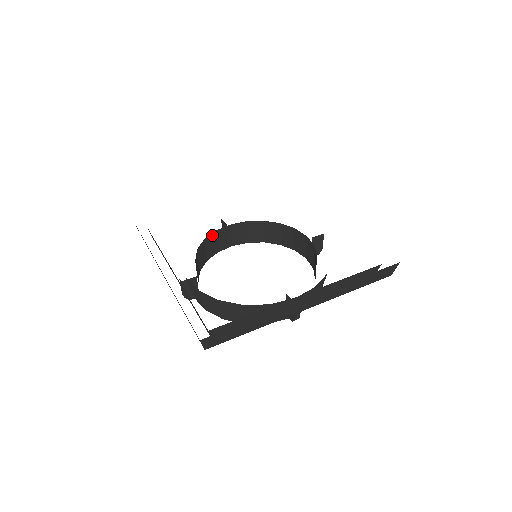
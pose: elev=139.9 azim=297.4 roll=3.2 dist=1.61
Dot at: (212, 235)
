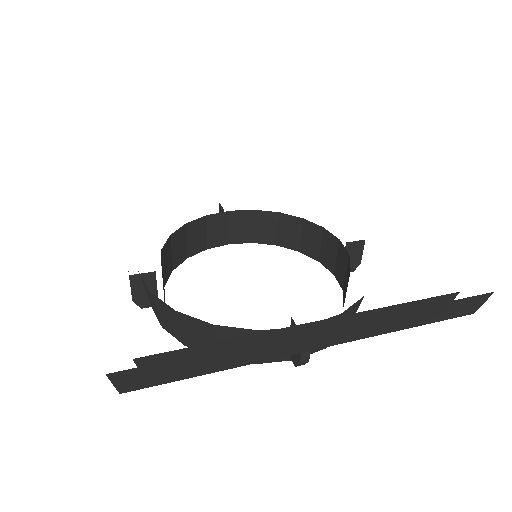
Dot at: (199, 221)
